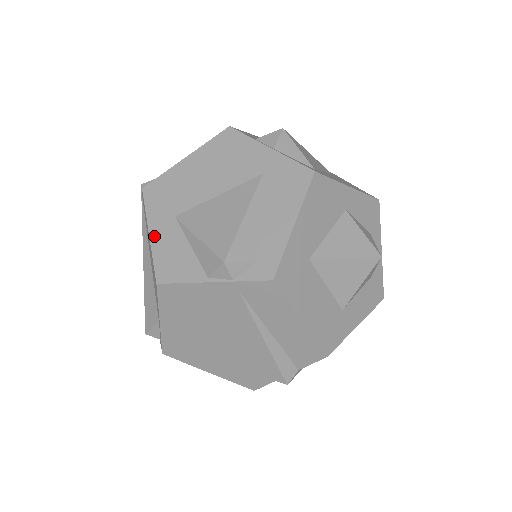
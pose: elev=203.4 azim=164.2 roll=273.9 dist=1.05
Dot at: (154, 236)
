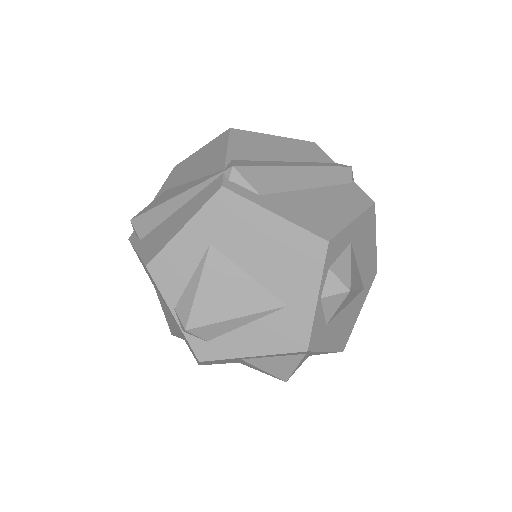
Dot at: (183, 235)
